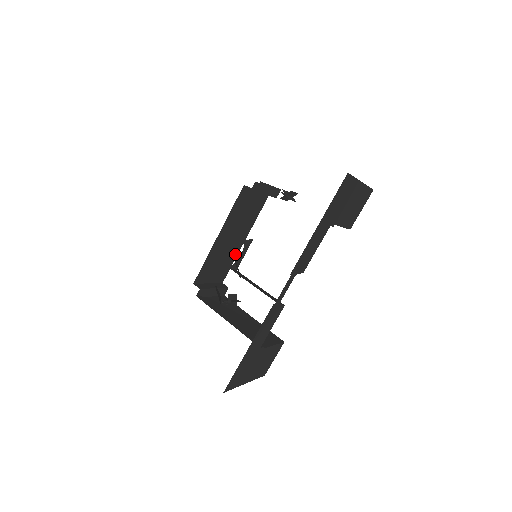
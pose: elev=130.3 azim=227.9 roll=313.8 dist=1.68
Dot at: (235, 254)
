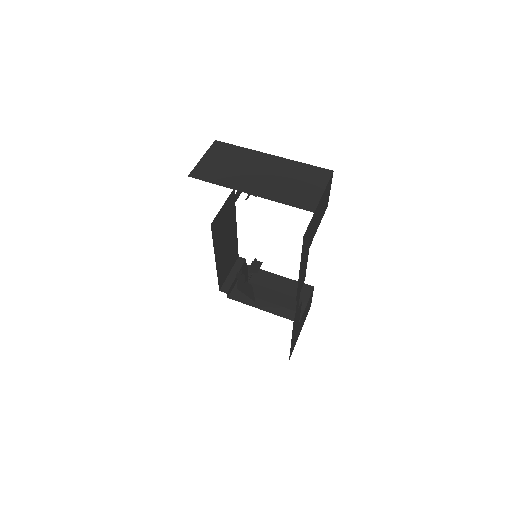
Dot at: (235, 239)
